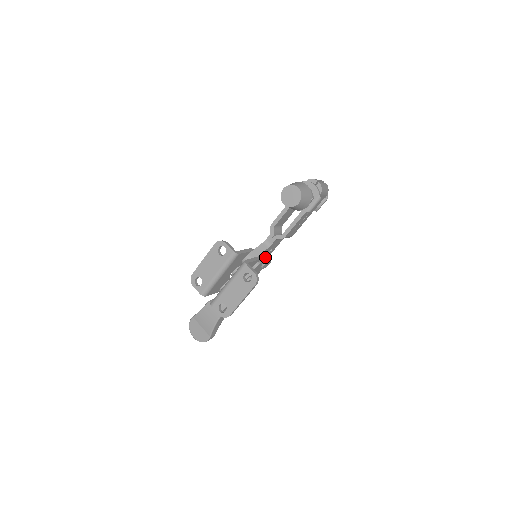
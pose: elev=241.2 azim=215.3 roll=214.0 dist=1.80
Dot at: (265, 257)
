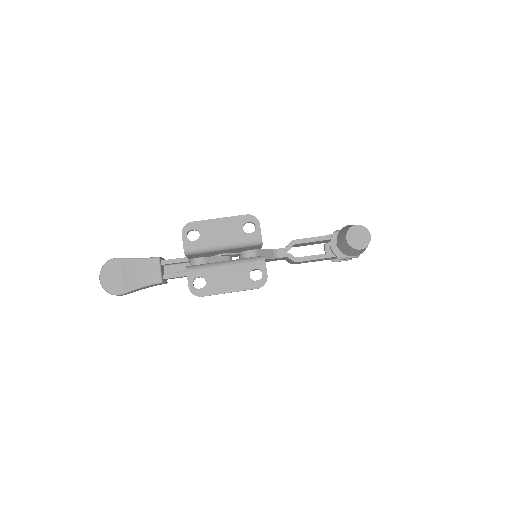
Dot at: occluded
